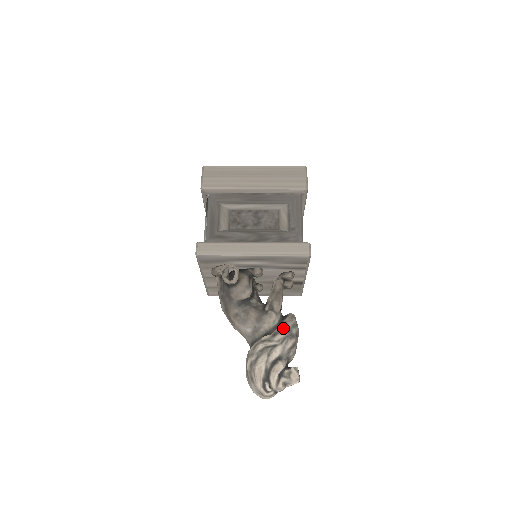
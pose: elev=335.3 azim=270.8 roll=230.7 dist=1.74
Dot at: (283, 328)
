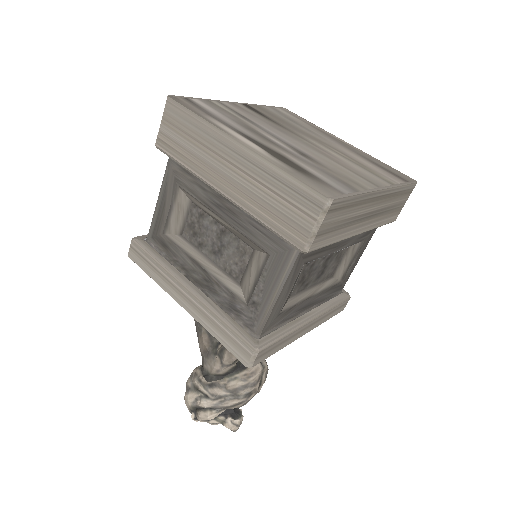
Dot at: (226, 384)
